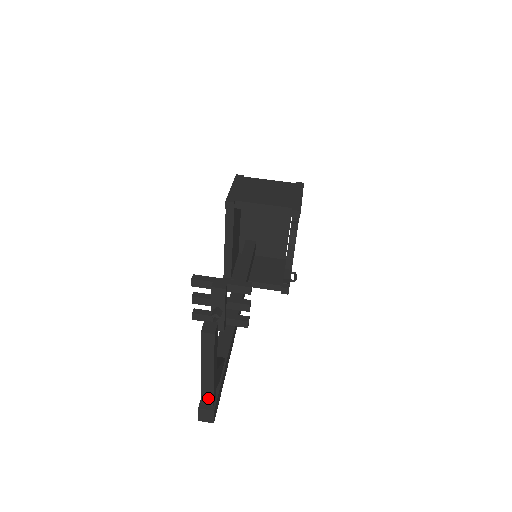
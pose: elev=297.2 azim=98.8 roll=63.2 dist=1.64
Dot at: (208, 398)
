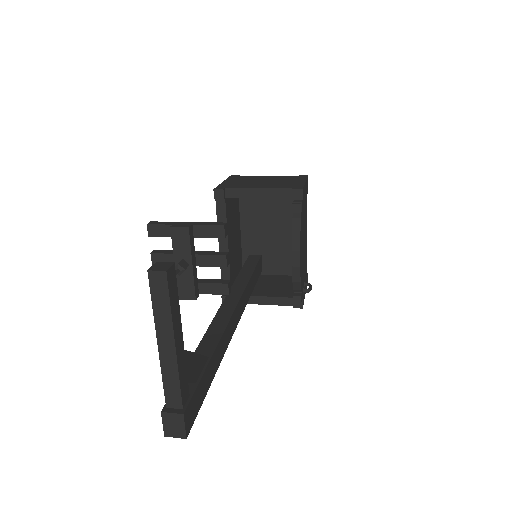
Dot at: (174, 394)
